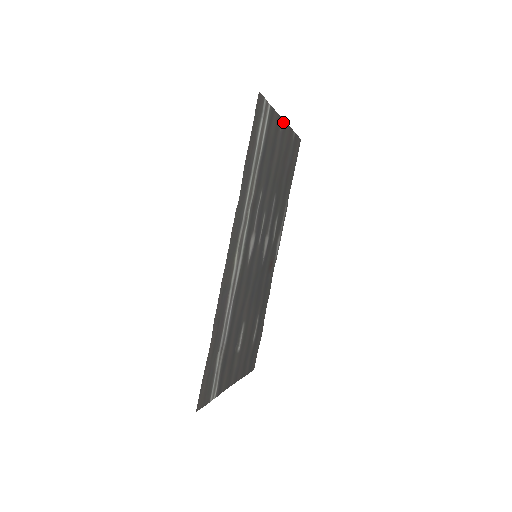
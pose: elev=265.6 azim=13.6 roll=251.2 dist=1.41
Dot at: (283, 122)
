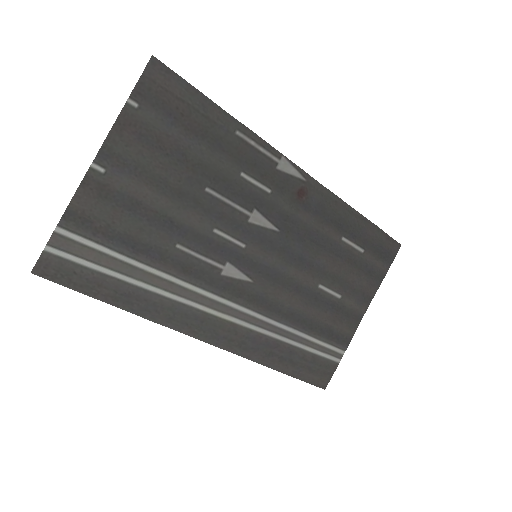
Dot at: (96, 163)
